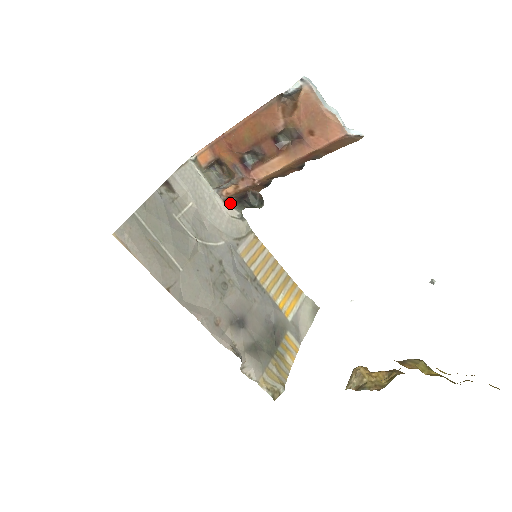
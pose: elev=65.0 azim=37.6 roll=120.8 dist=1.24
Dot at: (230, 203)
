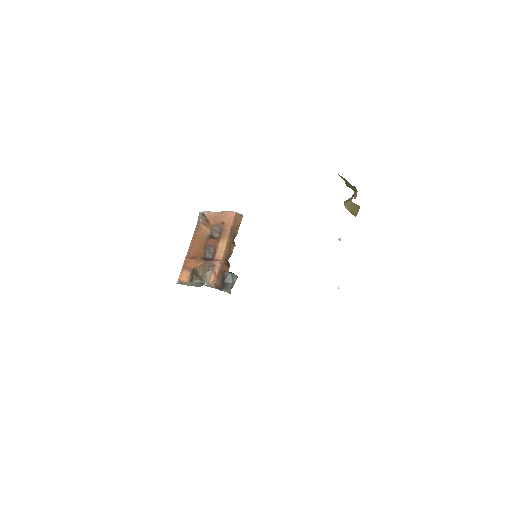
Dot at: (219, 289)
